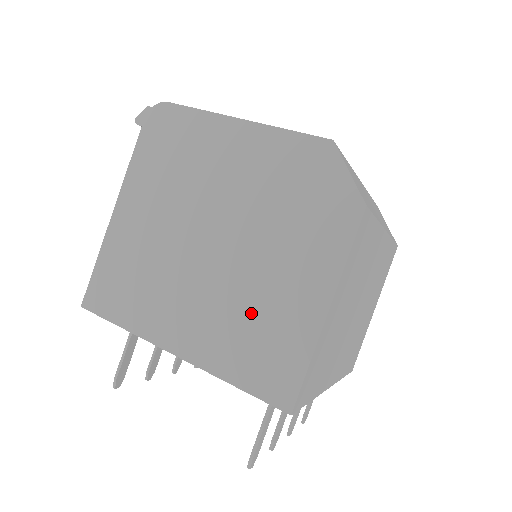
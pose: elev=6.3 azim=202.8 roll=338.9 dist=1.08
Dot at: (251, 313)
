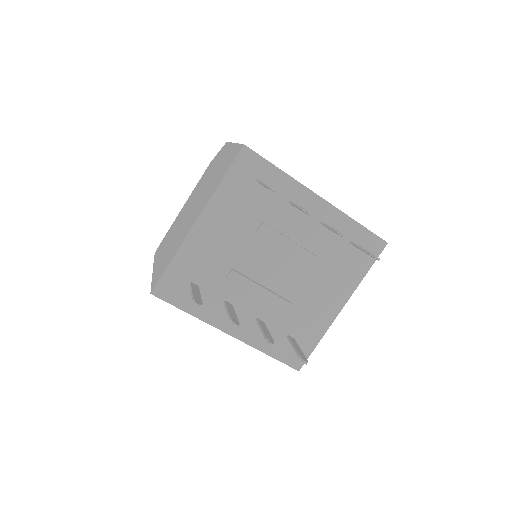
Dot at: (214, 179)
